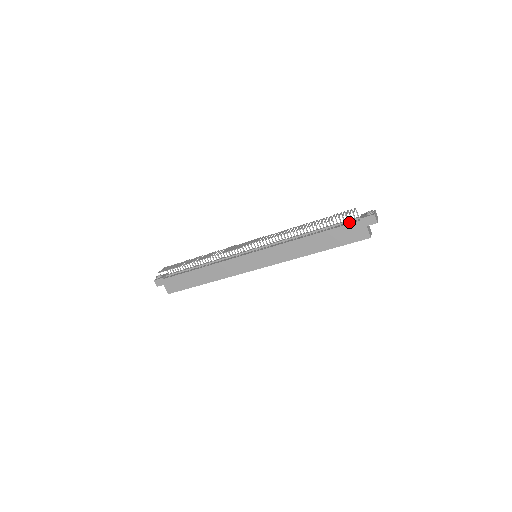
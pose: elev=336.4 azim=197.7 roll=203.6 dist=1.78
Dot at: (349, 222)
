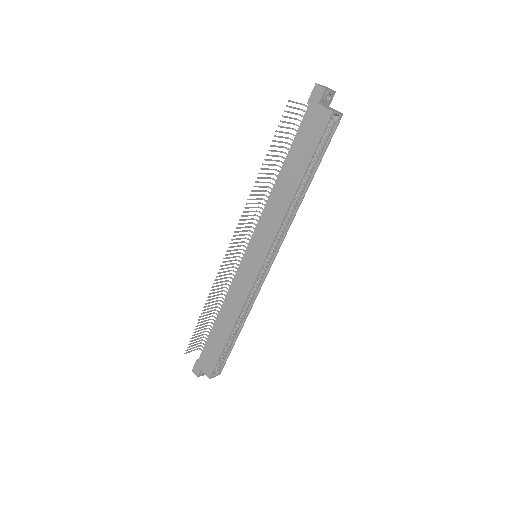
Dot at: (304, 122)
